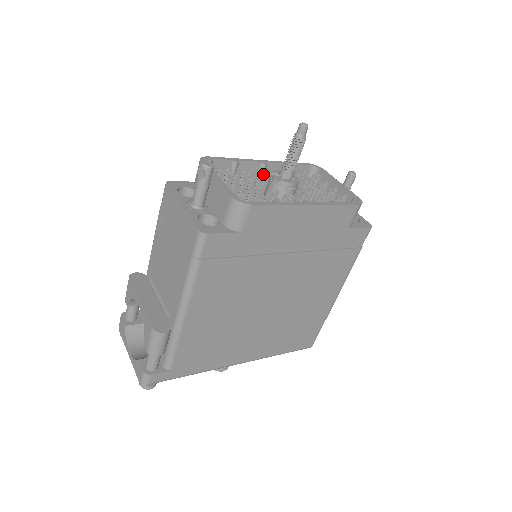
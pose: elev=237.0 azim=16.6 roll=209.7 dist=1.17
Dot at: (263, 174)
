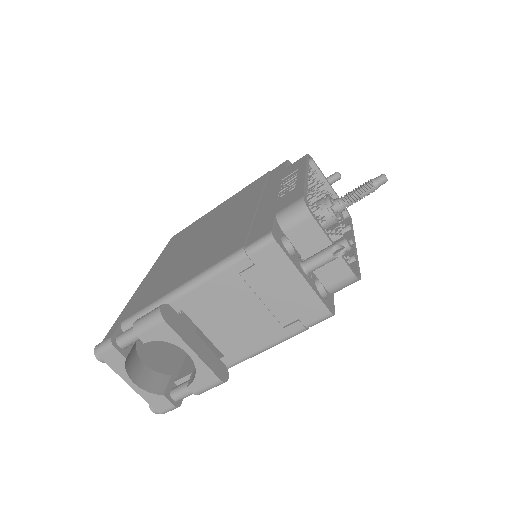
Dot at: (315, 198)
